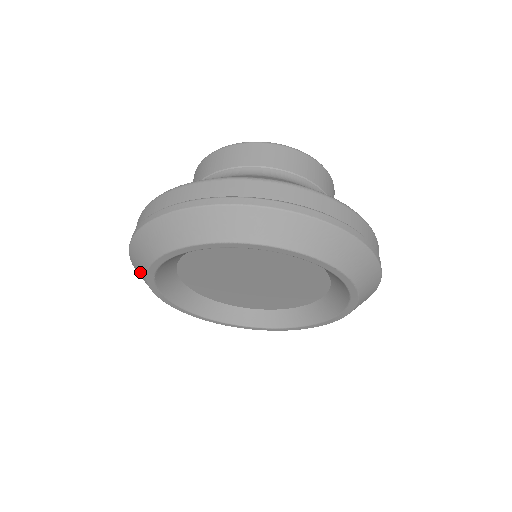
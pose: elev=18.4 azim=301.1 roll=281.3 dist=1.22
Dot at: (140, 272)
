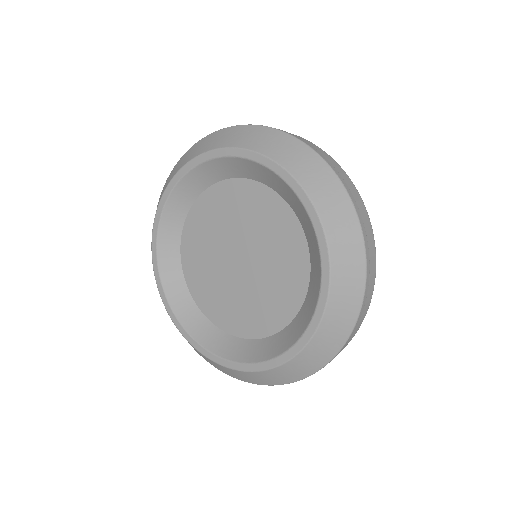
Dot at: occluded
